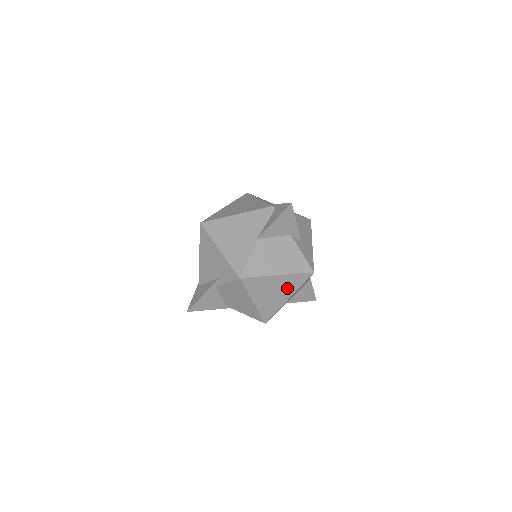
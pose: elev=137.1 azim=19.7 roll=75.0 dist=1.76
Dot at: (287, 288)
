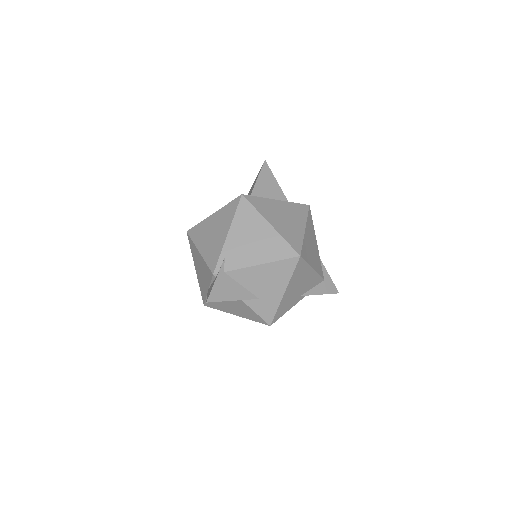
Dot at: occluded
